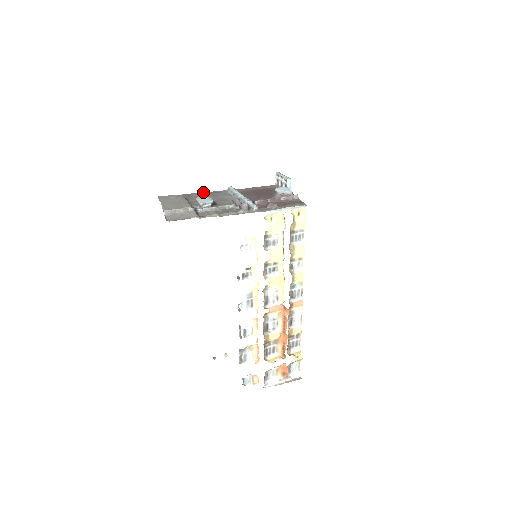
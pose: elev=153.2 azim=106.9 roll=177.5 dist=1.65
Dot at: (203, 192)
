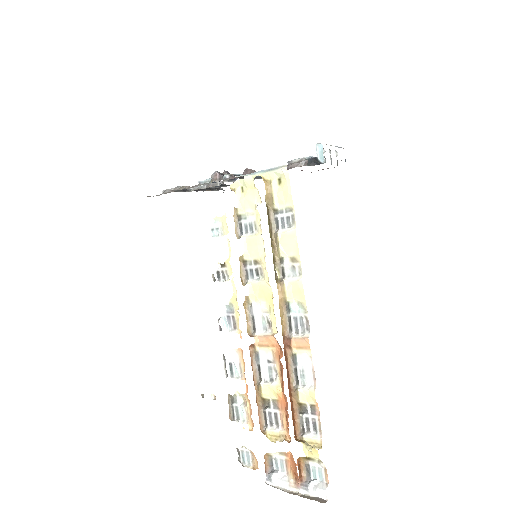
Dot at: occluded
